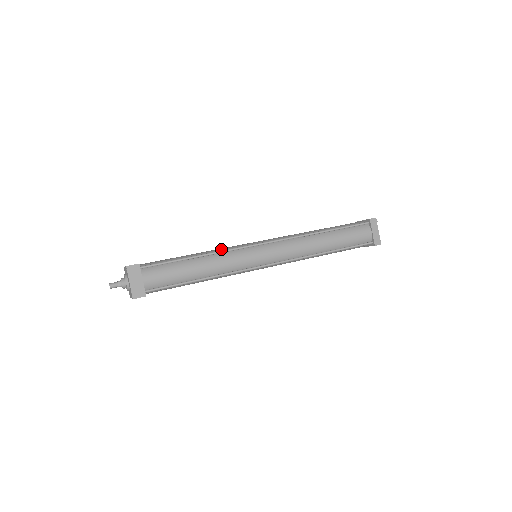
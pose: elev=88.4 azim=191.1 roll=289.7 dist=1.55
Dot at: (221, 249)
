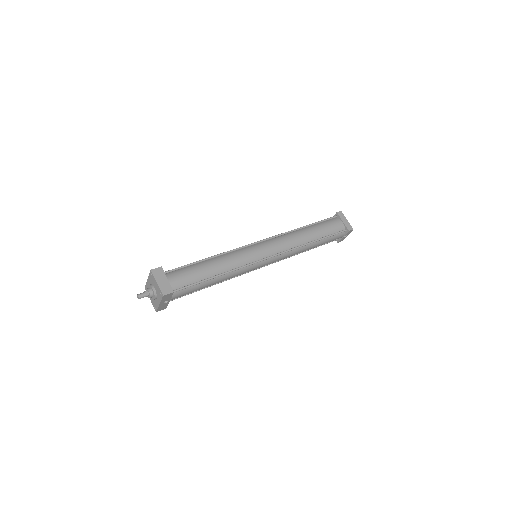
Dot at: occluded
